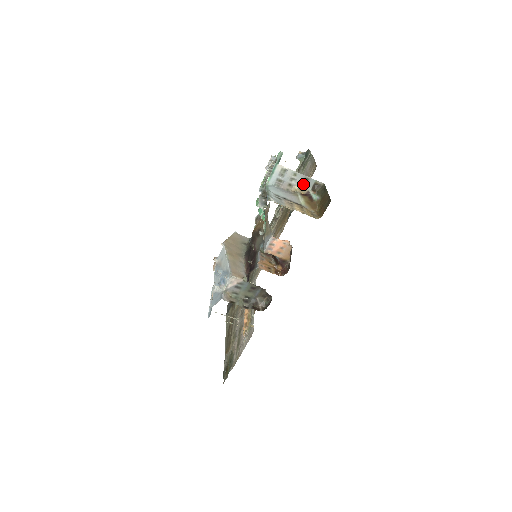
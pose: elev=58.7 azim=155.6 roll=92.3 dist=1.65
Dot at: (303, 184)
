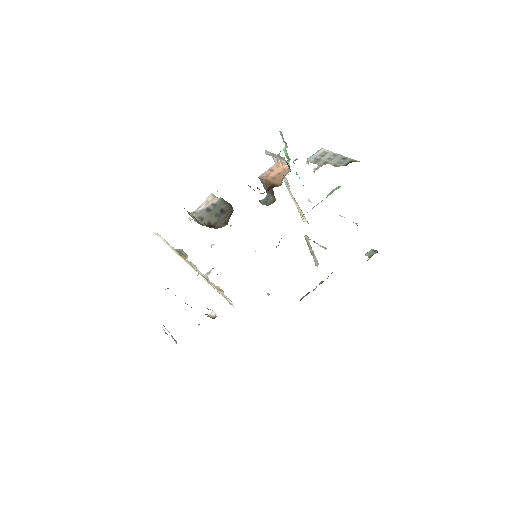
Dot at: (338, 162)
